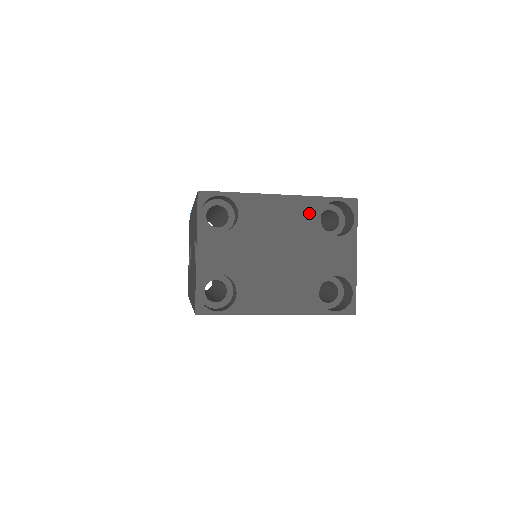
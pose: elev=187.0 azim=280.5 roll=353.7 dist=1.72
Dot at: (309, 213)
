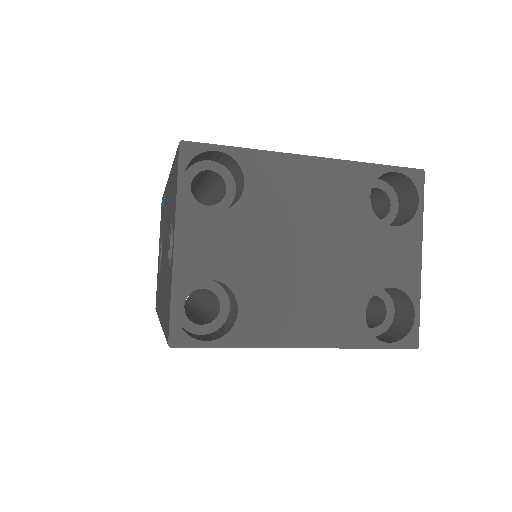
Dot at: (353, 188)
